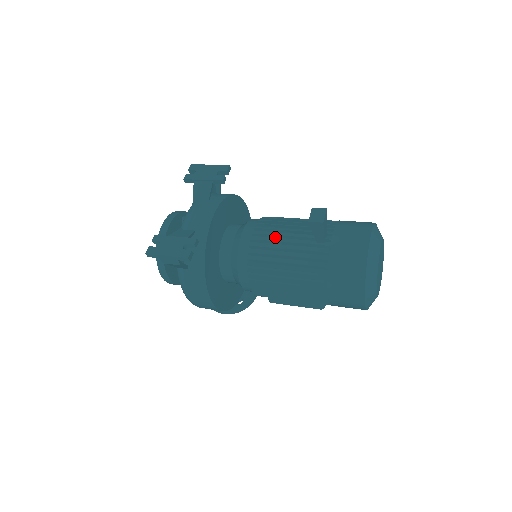
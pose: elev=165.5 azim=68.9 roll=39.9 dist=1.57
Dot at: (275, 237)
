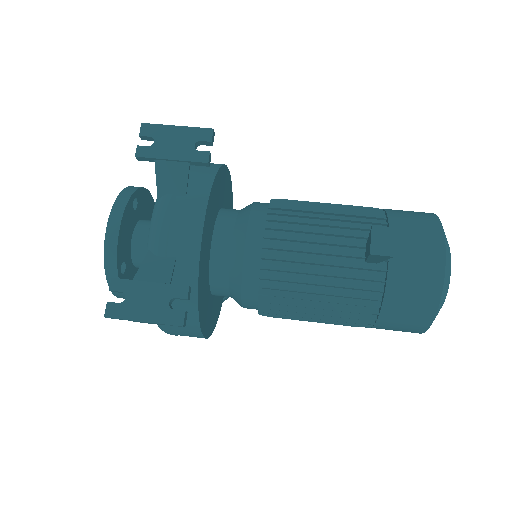
Dot at: (299, 252)
